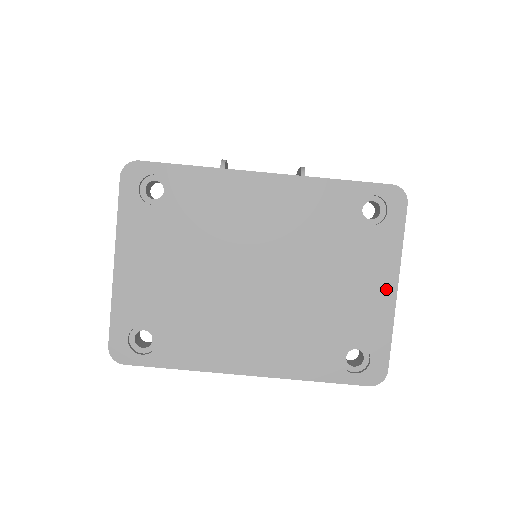
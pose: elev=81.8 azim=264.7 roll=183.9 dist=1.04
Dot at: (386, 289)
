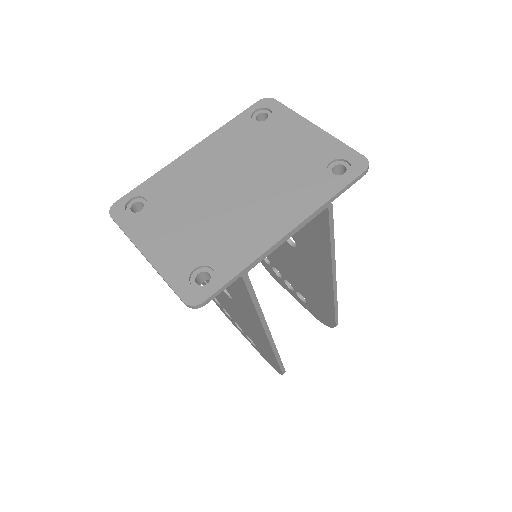
Dot at: (311, 131)
